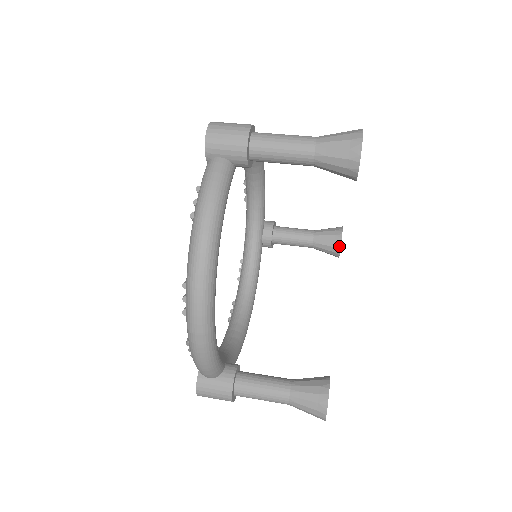
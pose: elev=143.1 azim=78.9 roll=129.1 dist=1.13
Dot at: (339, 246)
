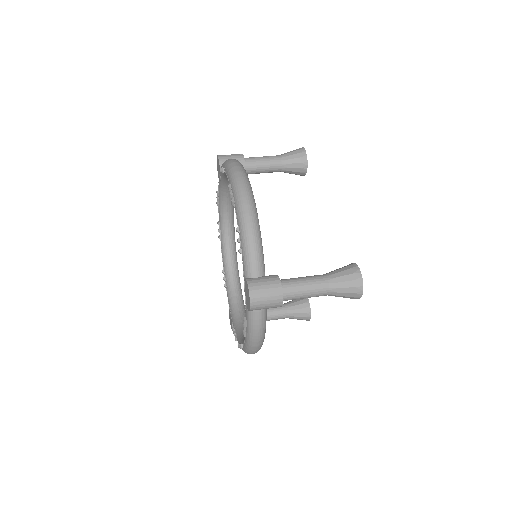
Dot at: (307, 301)
